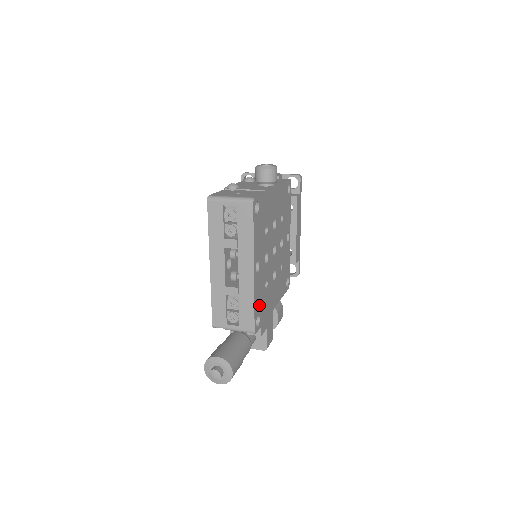
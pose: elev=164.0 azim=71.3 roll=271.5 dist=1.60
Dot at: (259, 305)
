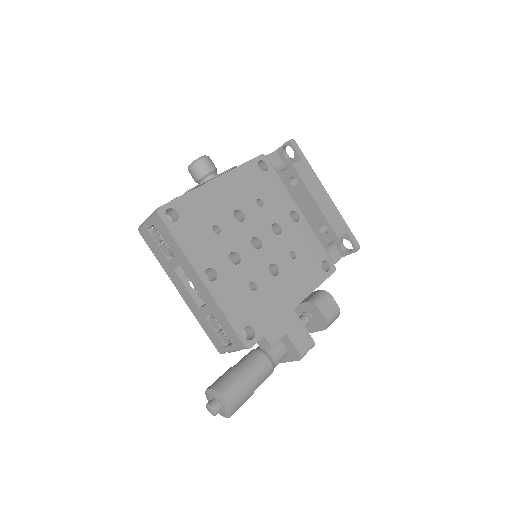
Dot at: (243, 314)
